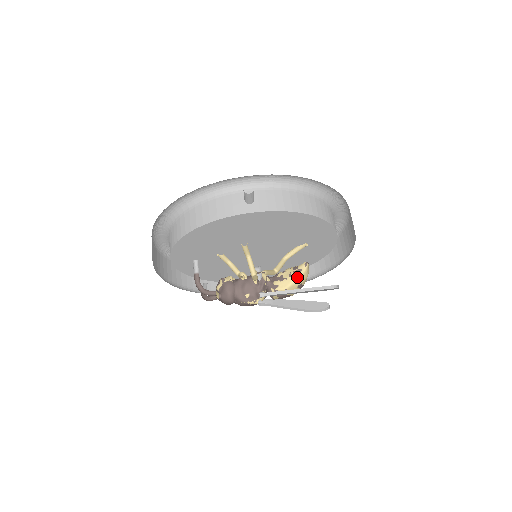
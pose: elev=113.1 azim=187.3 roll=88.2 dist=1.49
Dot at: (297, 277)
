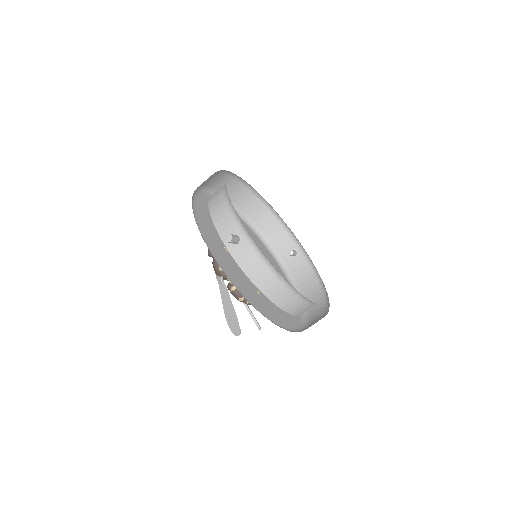
Dot at: occluded
